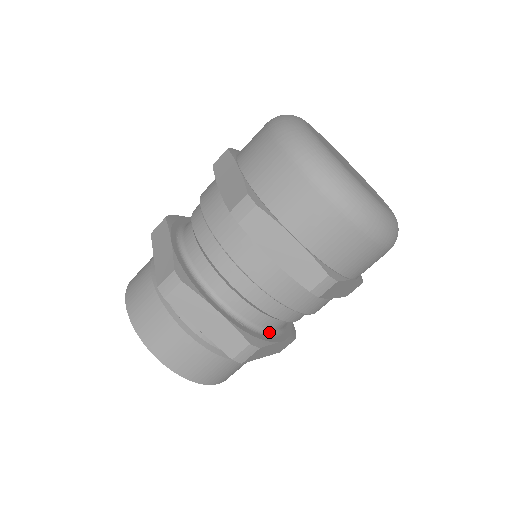
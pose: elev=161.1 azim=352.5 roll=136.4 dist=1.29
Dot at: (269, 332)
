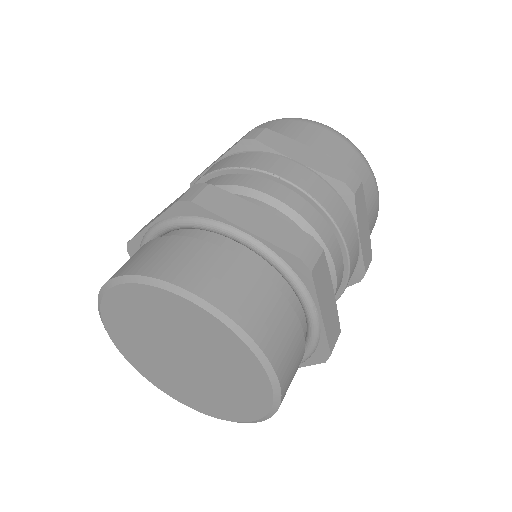
Dot at: occluded
